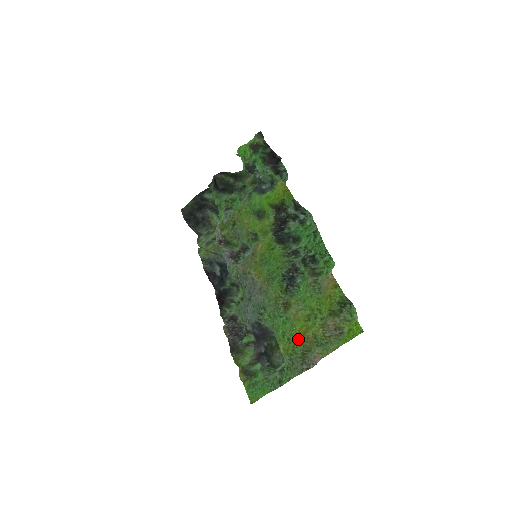
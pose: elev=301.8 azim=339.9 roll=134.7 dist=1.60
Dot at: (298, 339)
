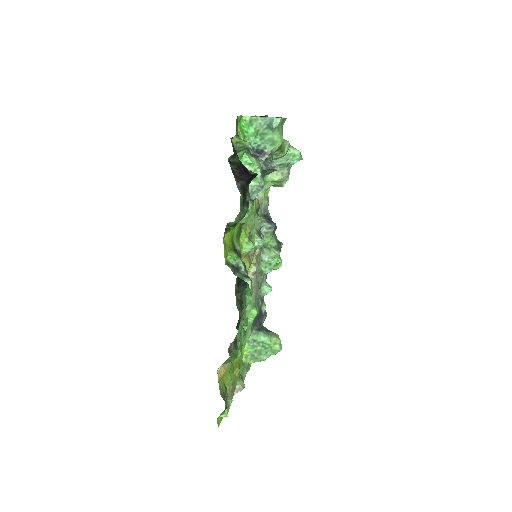
Dot at: (238, 364)
